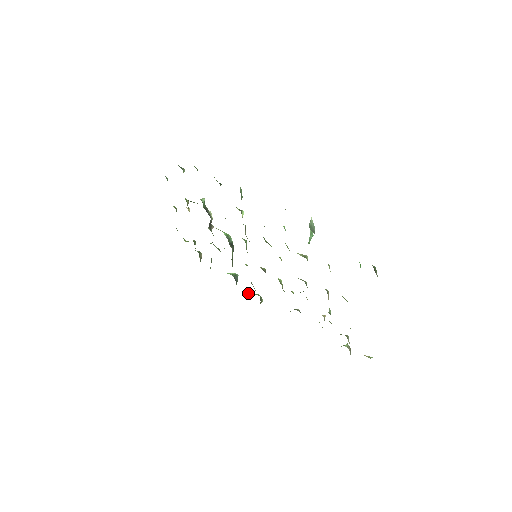
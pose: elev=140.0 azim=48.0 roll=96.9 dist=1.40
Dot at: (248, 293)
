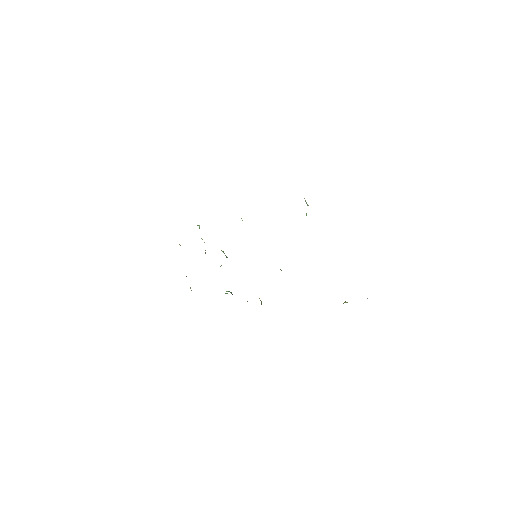
Dot at: (247, 301)
